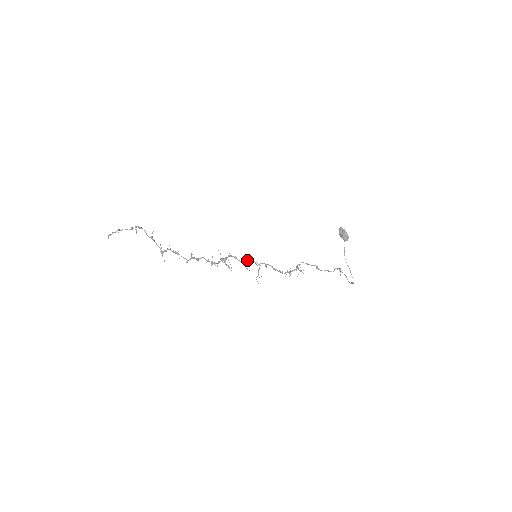
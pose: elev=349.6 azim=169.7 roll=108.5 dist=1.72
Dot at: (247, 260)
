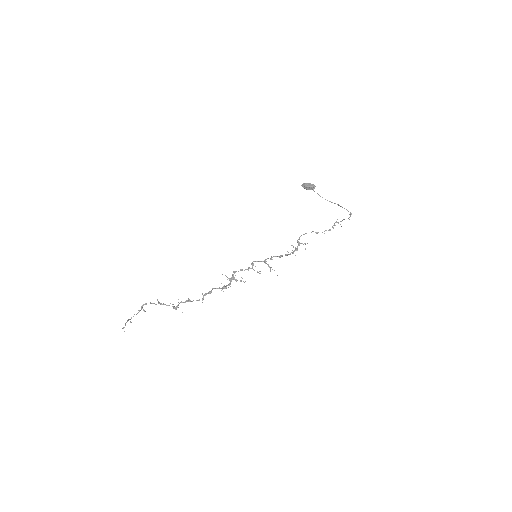
Dot at: occluded
